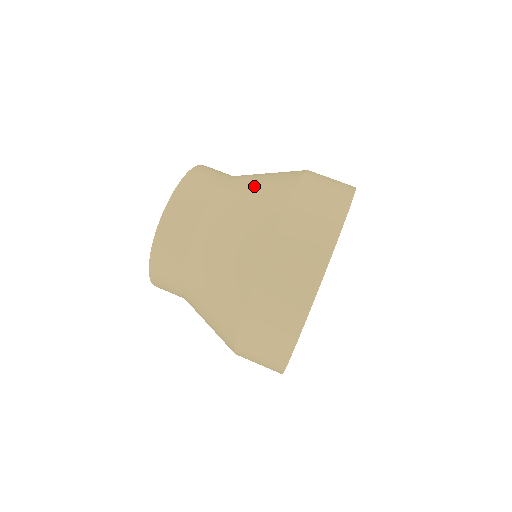
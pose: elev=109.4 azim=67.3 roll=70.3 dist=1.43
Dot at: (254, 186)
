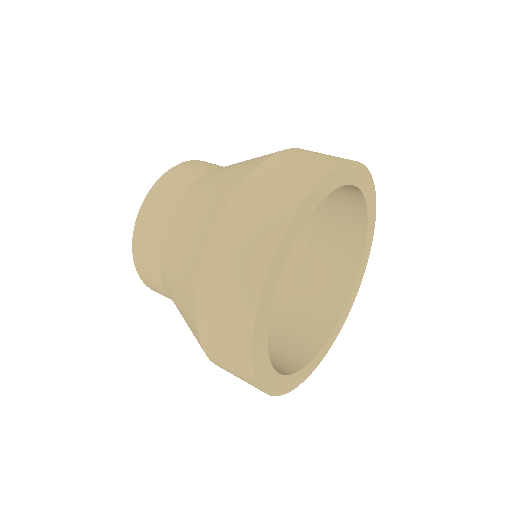
Dot at: occluded
